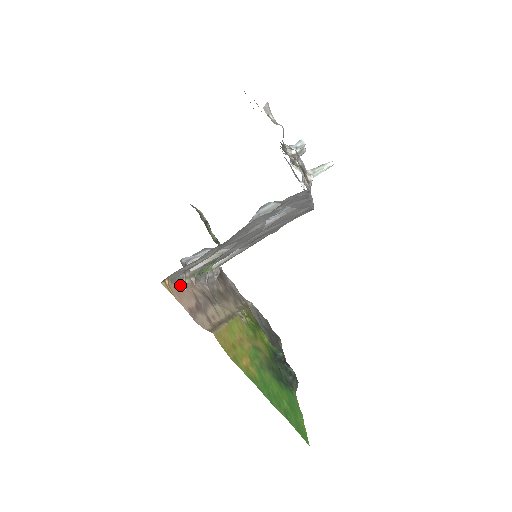
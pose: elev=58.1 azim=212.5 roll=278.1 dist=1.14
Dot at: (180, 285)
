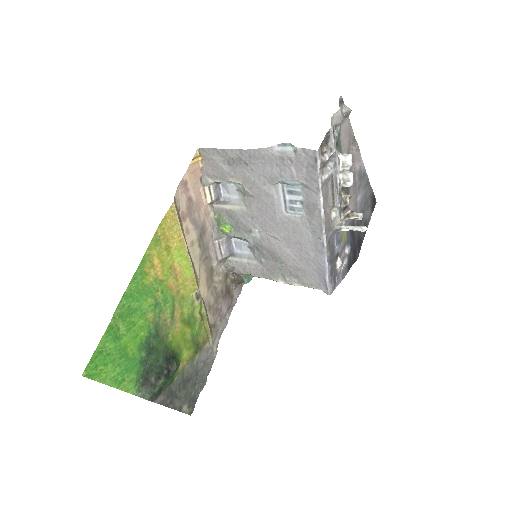
Dot at: (202, 184)
